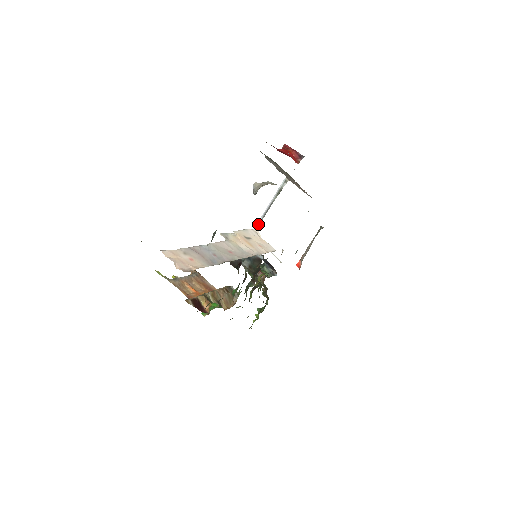
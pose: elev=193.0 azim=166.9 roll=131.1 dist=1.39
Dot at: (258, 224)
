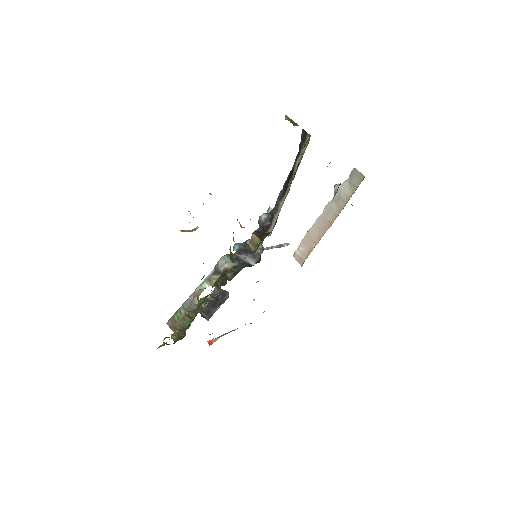
Dot at: occluded
